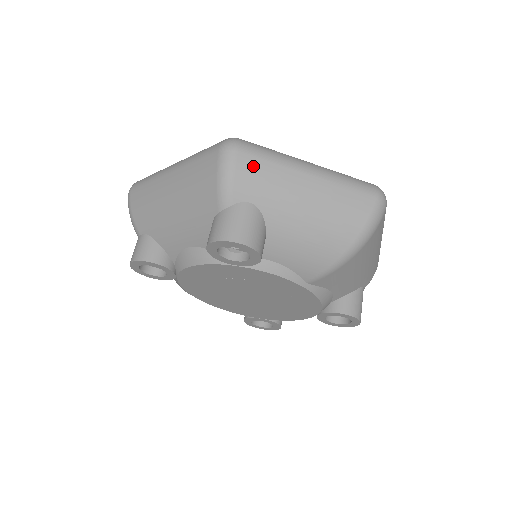
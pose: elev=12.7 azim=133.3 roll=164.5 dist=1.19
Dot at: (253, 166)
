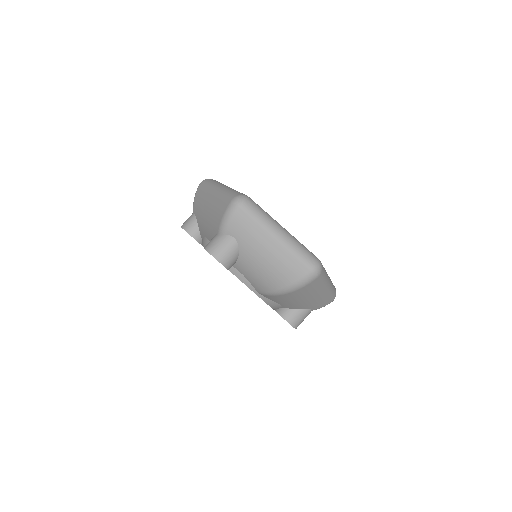
Dot at: (243, 219)
